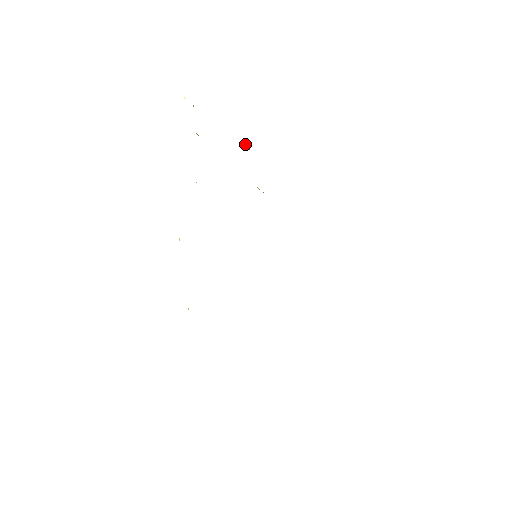
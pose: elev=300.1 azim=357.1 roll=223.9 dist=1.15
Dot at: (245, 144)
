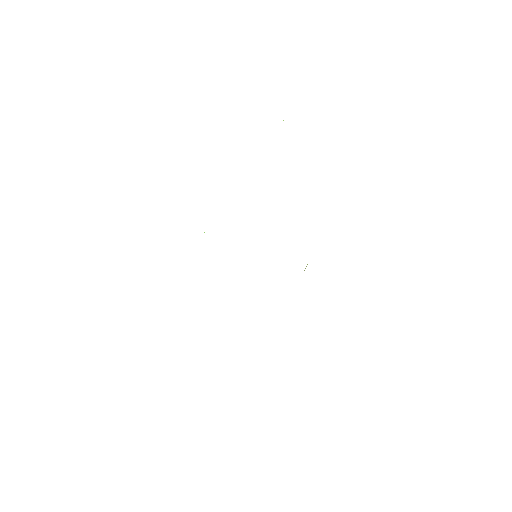
Dot at: occluded
